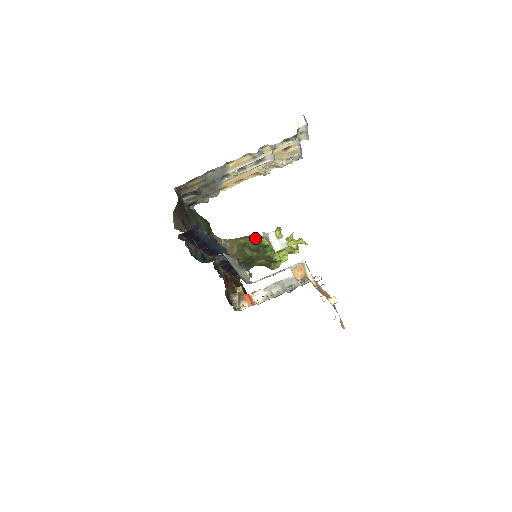
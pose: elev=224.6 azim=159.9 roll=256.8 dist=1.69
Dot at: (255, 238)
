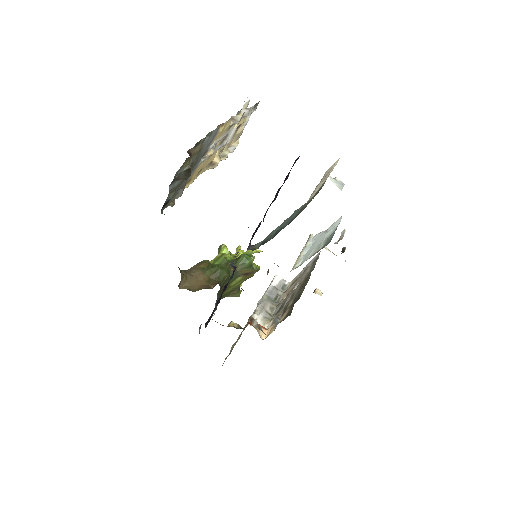
Dot at: (209, 262)
